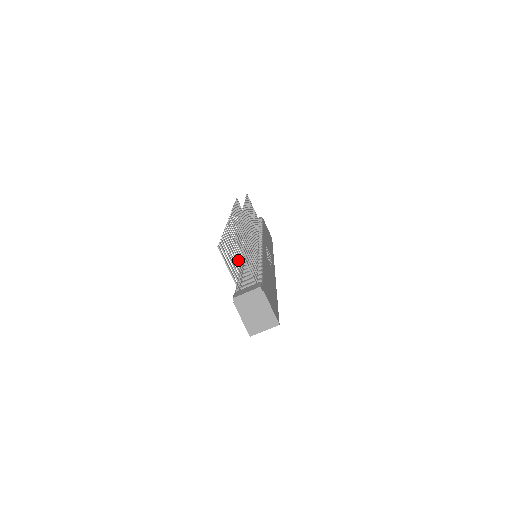
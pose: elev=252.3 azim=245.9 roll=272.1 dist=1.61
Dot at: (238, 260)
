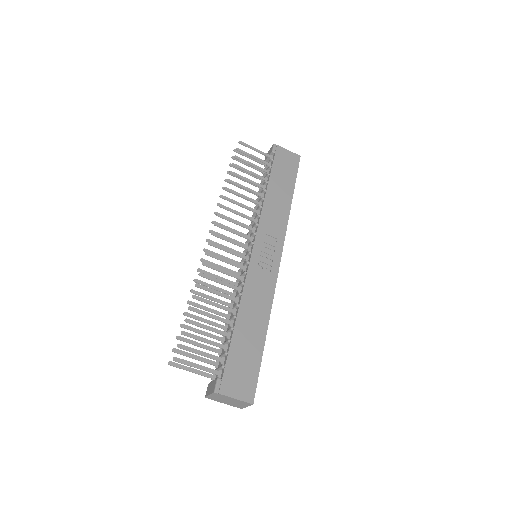
Dot at: occluded
